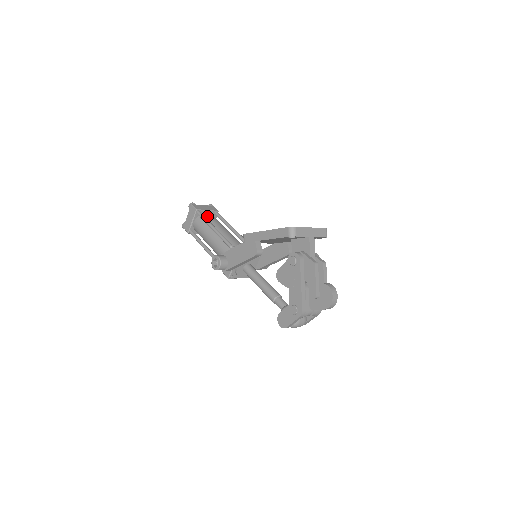
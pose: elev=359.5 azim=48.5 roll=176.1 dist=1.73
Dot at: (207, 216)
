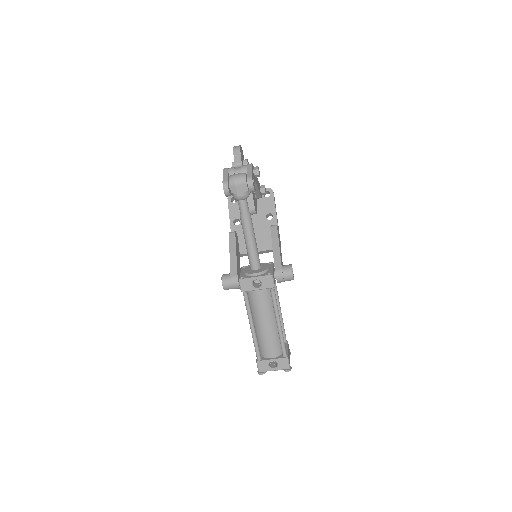
Dot at: occluded
